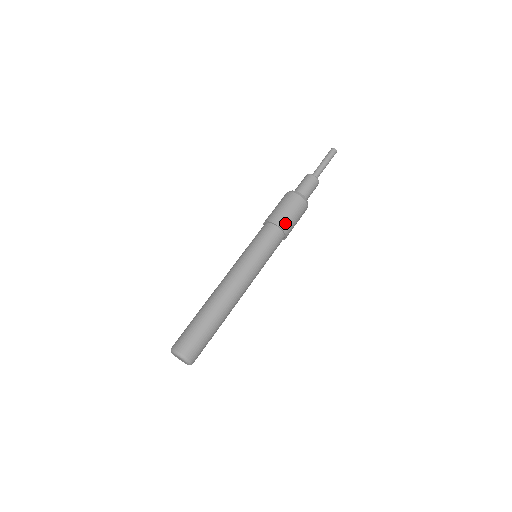
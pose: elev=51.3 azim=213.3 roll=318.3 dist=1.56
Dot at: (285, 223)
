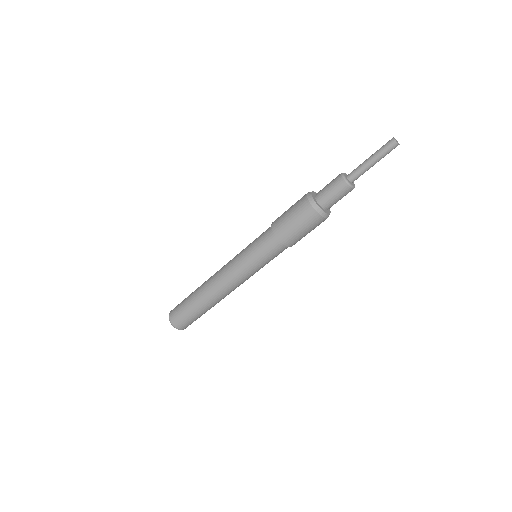
Dot at: (284, 234)
